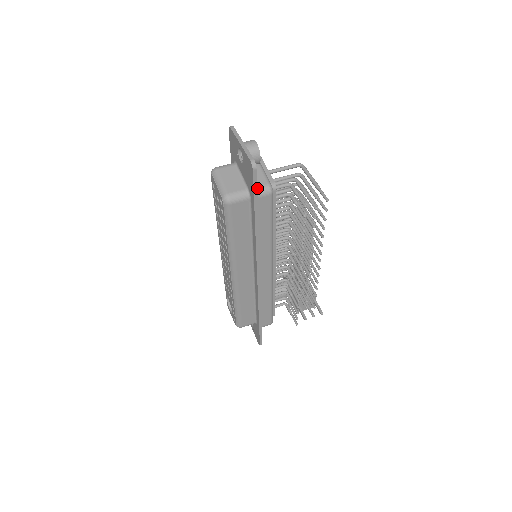
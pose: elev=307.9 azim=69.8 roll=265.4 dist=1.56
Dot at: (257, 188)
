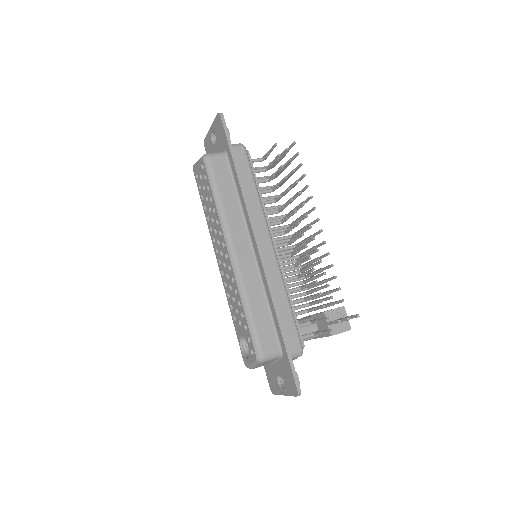
Dot at: occluded
